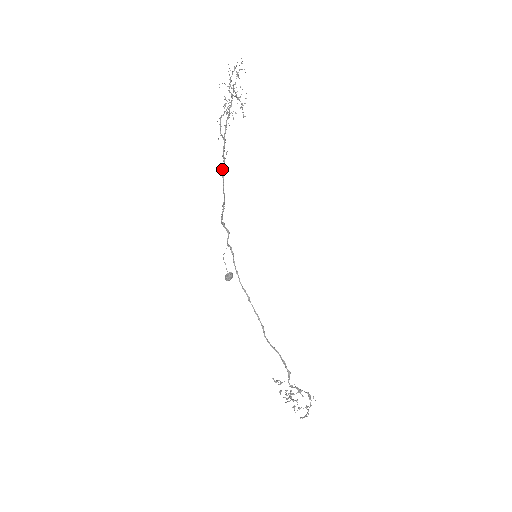
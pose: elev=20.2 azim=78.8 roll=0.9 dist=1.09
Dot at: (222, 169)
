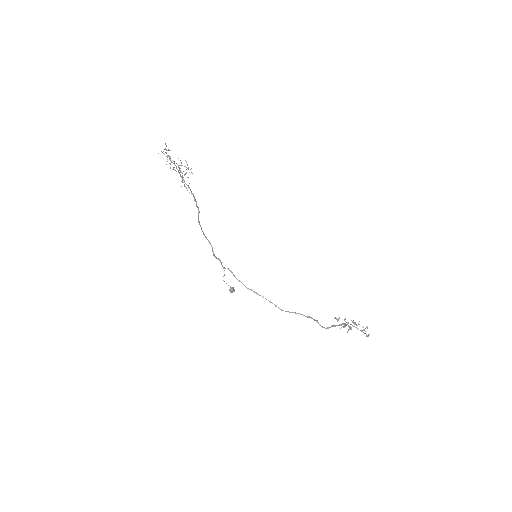
Dot at: (198, 219)
